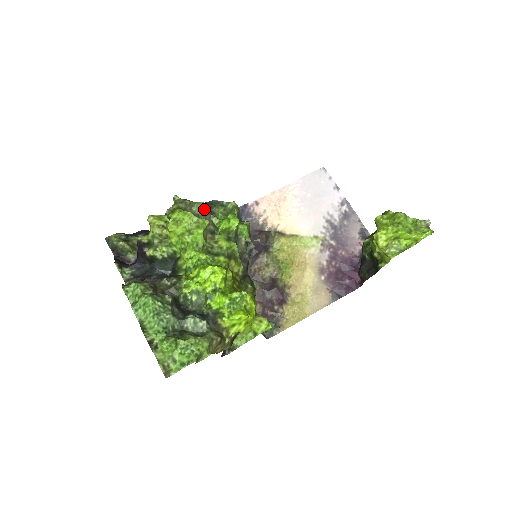
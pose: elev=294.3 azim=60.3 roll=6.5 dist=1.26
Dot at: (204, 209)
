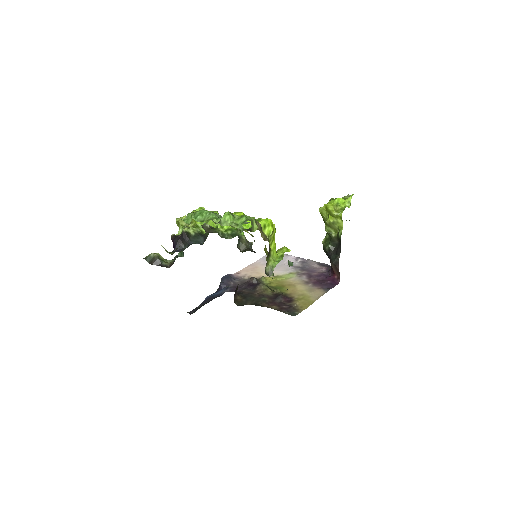
Dot at: occluded
